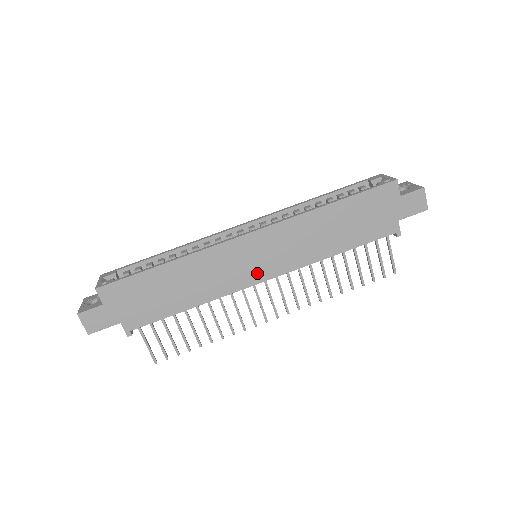
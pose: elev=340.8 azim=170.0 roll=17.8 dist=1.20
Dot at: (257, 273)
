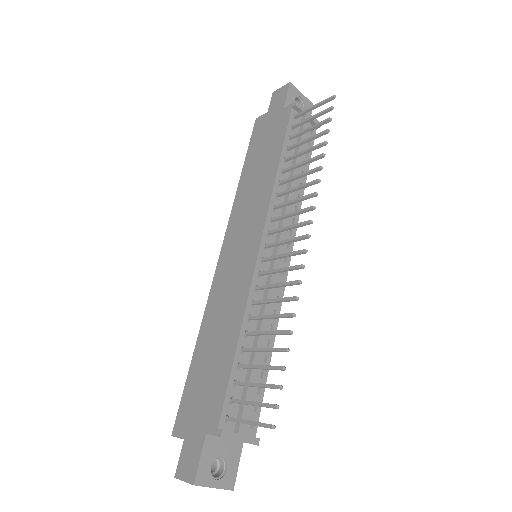
Dot at: (250, 252)
